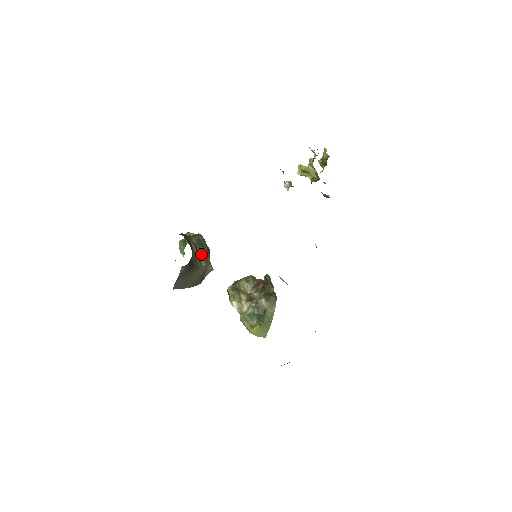
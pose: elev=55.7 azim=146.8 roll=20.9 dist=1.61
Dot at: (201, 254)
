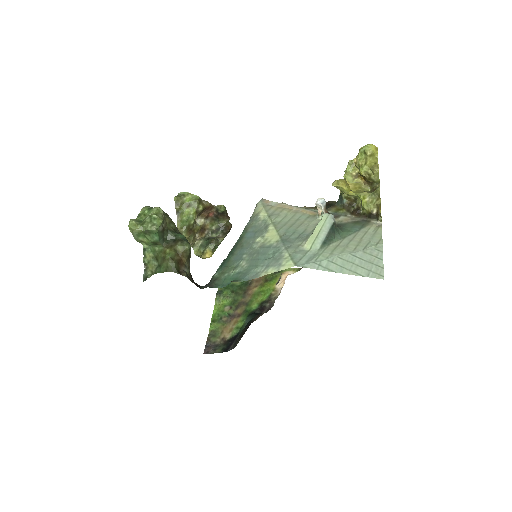
Dot at: occluded
